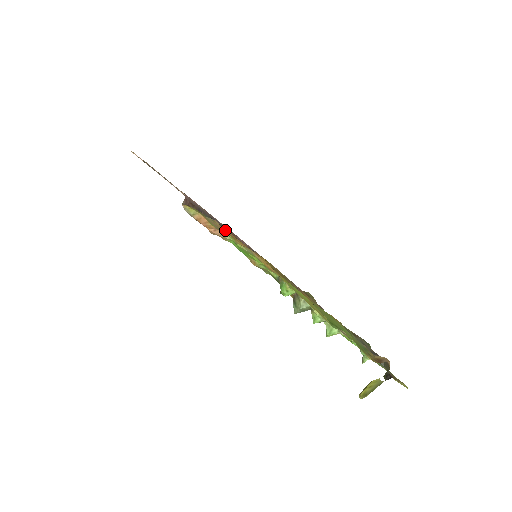
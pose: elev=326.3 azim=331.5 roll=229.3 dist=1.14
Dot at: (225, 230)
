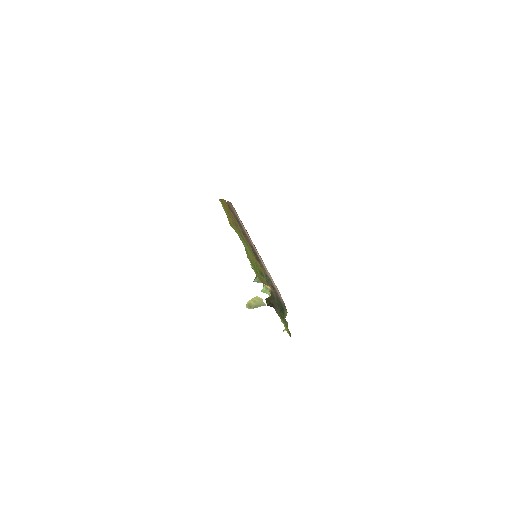
Dot at: occluded
